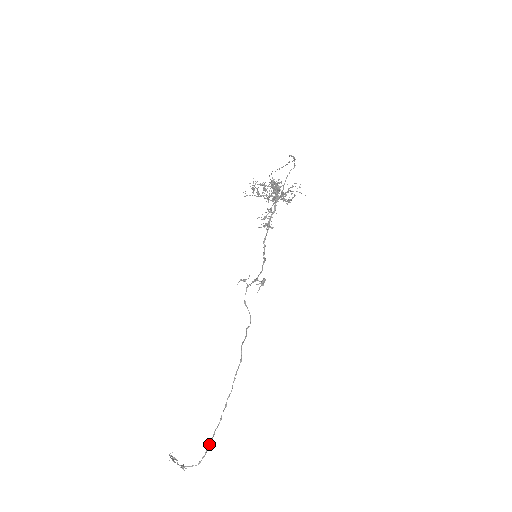
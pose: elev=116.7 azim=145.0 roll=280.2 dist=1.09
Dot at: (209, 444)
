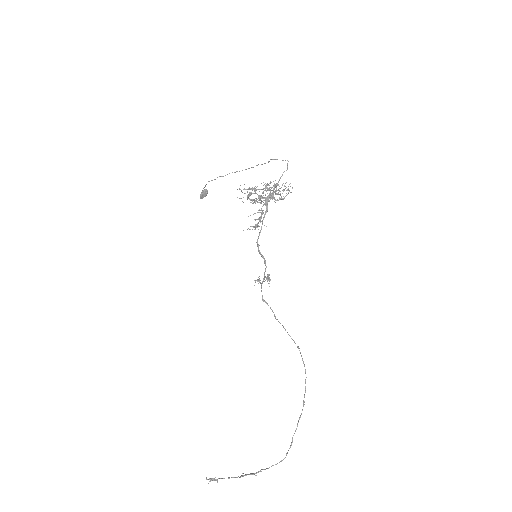
Dot at: occluded
